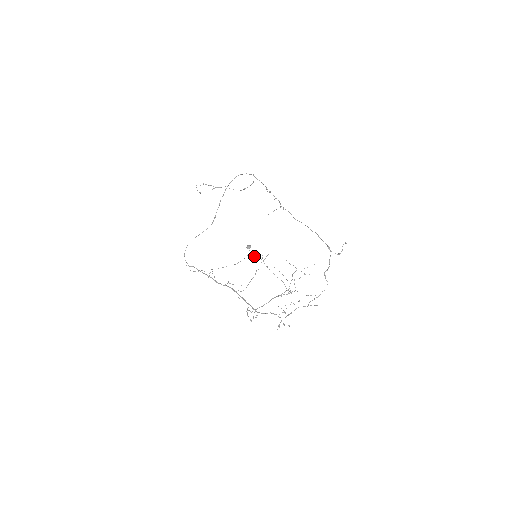
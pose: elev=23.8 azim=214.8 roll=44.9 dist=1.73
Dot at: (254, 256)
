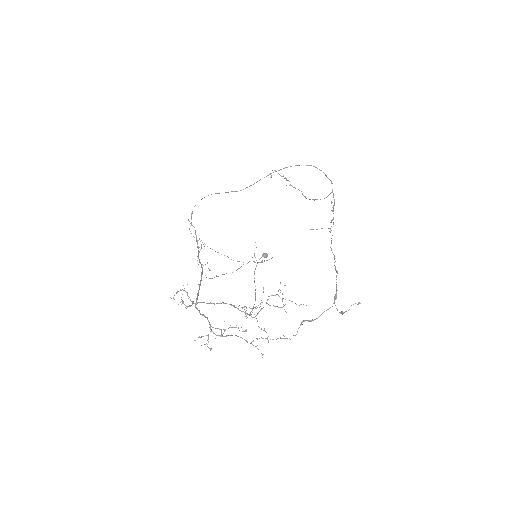
Dot at: (254, 255)
